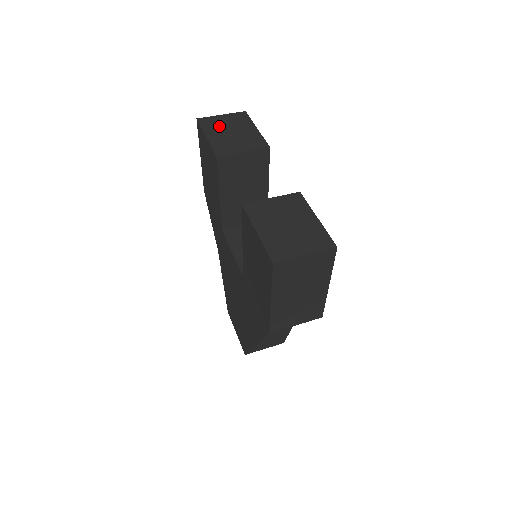
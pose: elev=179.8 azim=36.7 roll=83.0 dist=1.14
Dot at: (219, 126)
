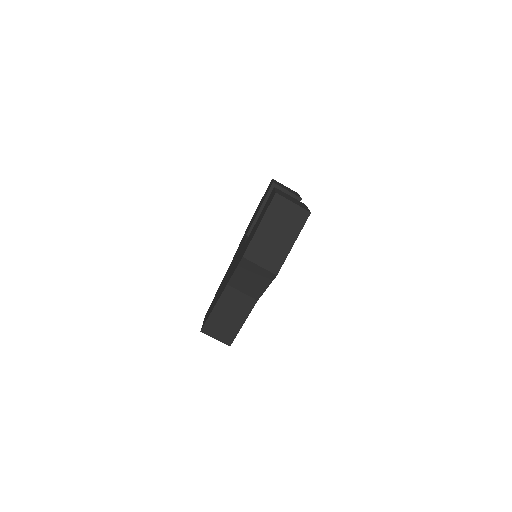
Dot at: (282, 185)
